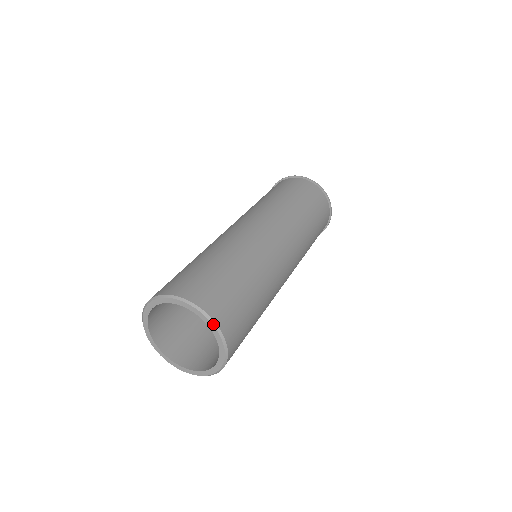
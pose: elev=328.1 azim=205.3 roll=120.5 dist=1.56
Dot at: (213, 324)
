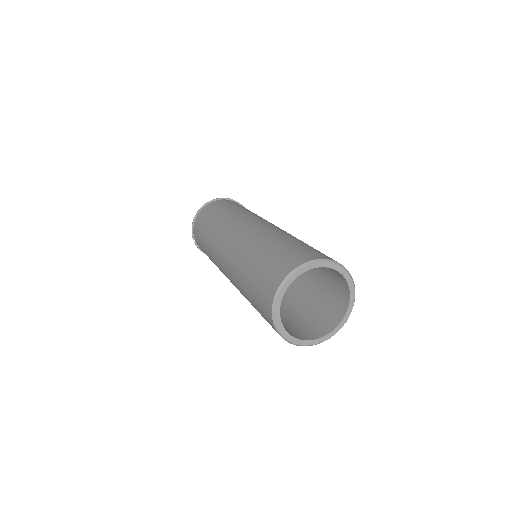
Dot at: (351, 278)
